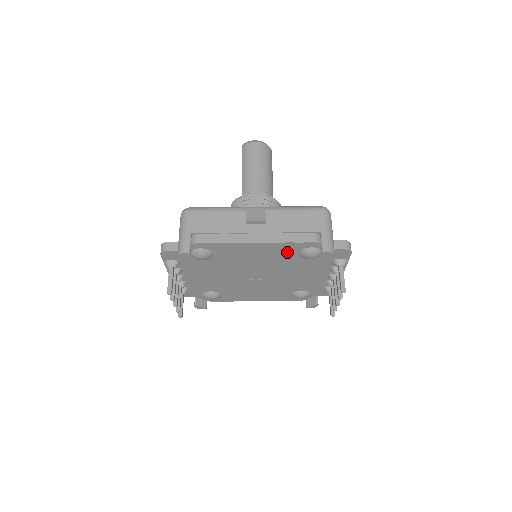
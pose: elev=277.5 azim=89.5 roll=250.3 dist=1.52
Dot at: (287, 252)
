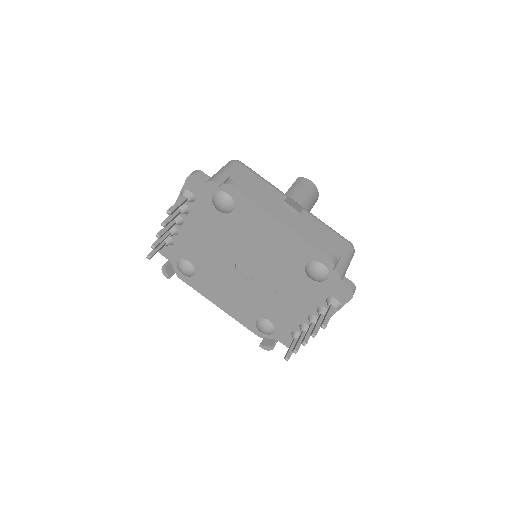
Dot at: (298, 255)
